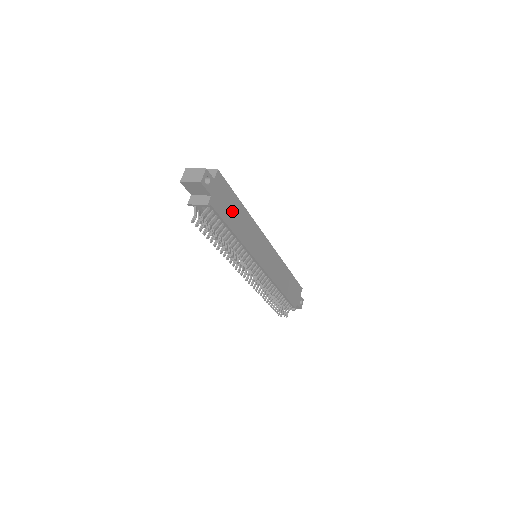
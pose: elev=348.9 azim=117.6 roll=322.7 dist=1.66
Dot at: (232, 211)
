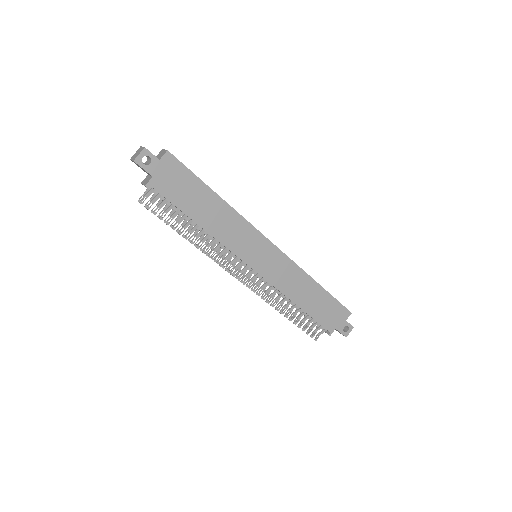
Dot at: (194, 198)
